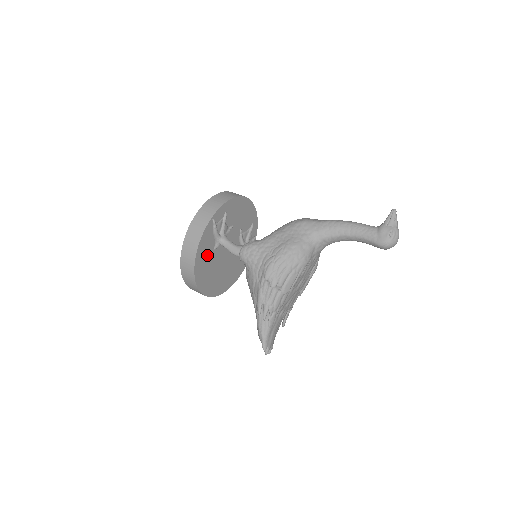
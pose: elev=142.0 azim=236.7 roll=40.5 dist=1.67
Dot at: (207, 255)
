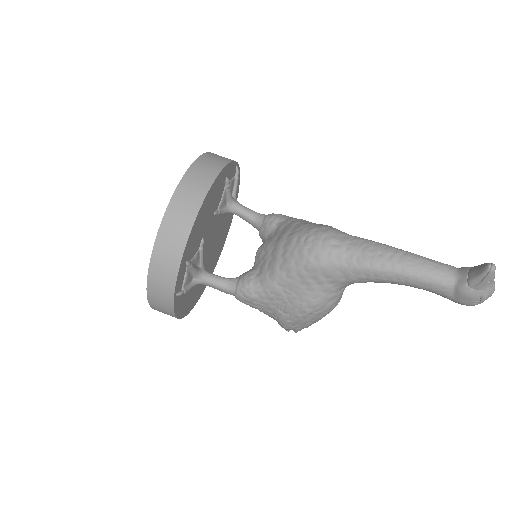
Dot at: (190, 292)
